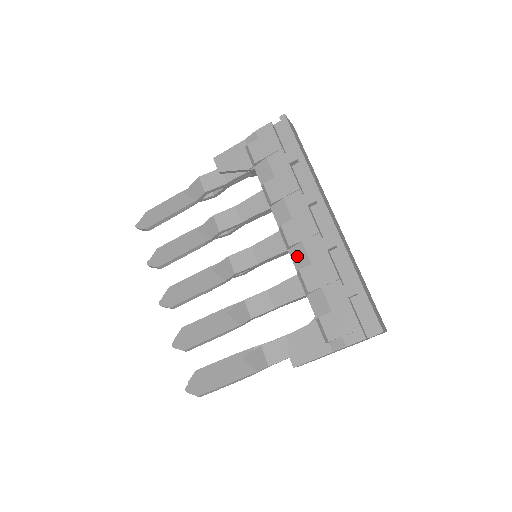
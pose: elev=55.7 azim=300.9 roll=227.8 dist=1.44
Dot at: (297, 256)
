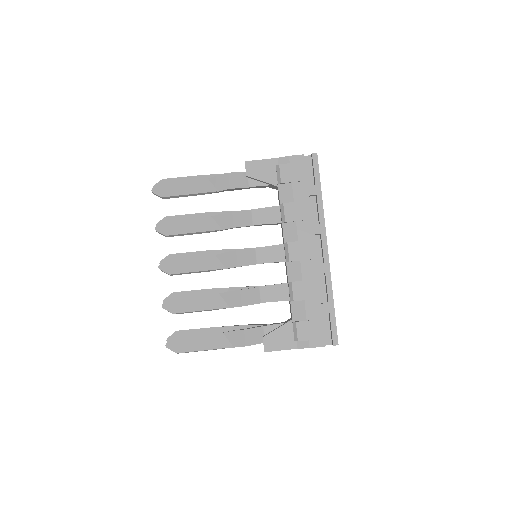
Dot at: (292, 270)
